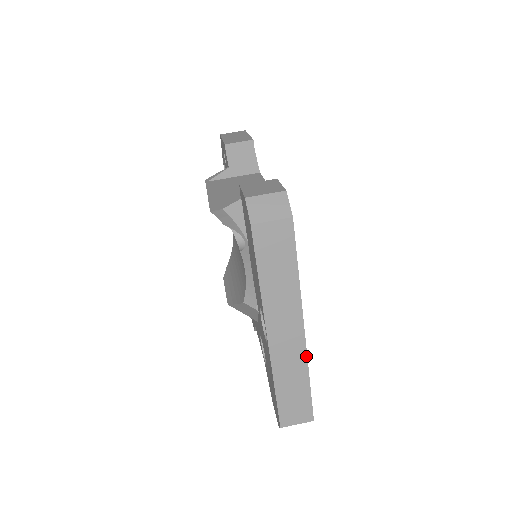
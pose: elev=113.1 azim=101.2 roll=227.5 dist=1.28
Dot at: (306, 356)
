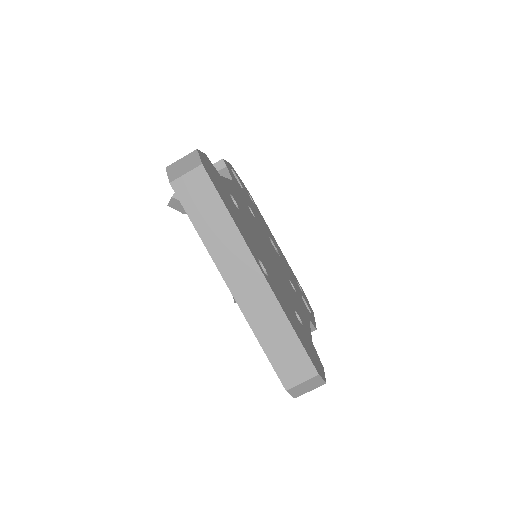
Dot at: (275, 299)
